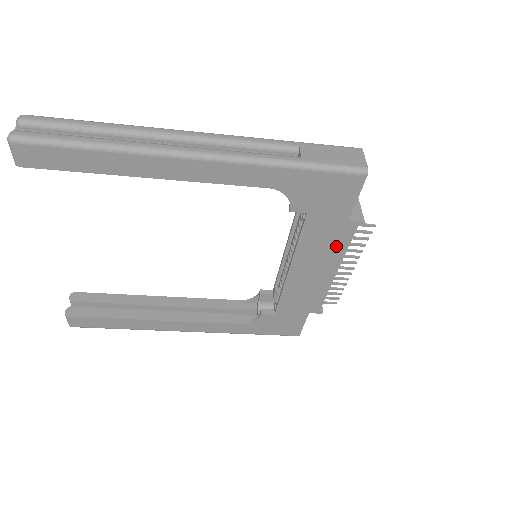
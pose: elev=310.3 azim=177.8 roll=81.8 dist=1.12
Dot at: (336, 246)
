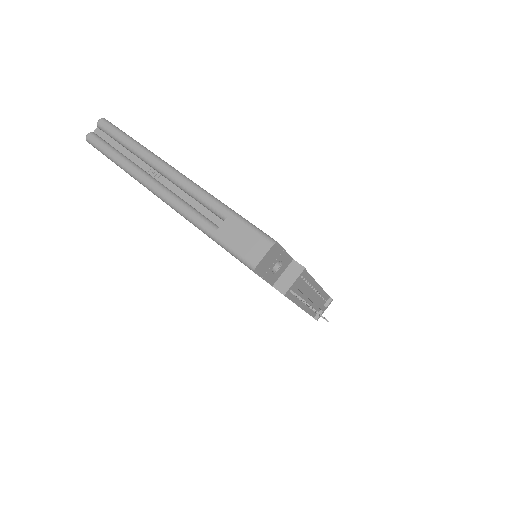
Dot at: occluded
